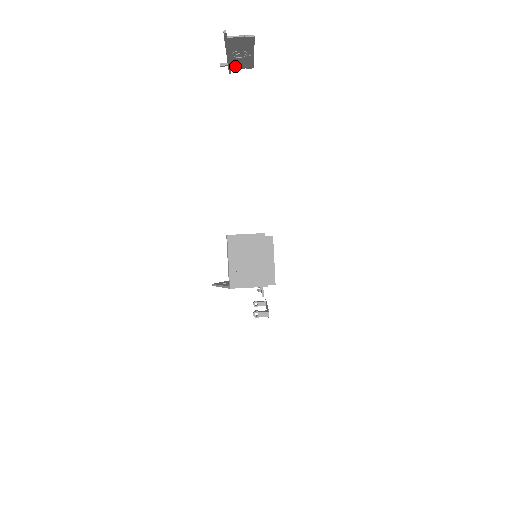
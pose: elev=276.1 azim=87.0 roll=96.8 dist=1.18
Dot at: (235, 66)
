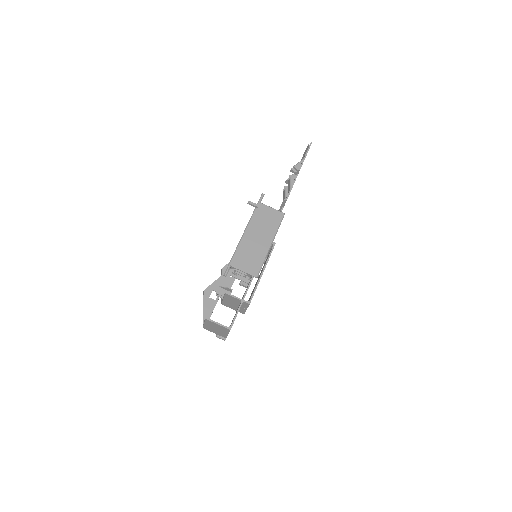
Dot at: (262, 211)
